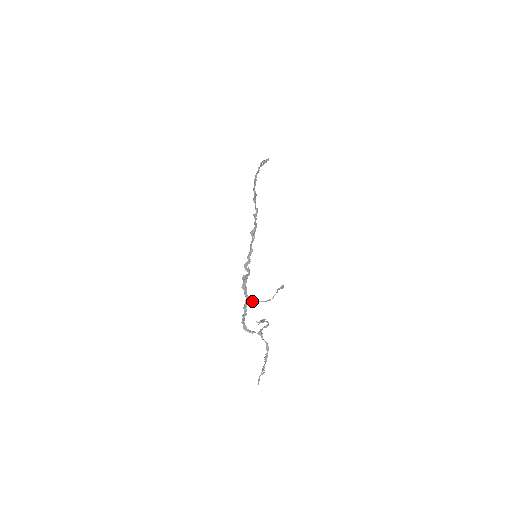
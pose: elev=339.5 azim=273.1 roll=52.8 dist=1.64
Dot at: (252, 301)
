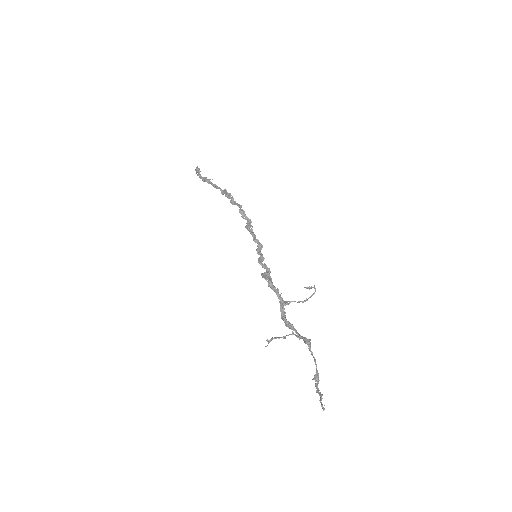
Dot at: (289, 301)
